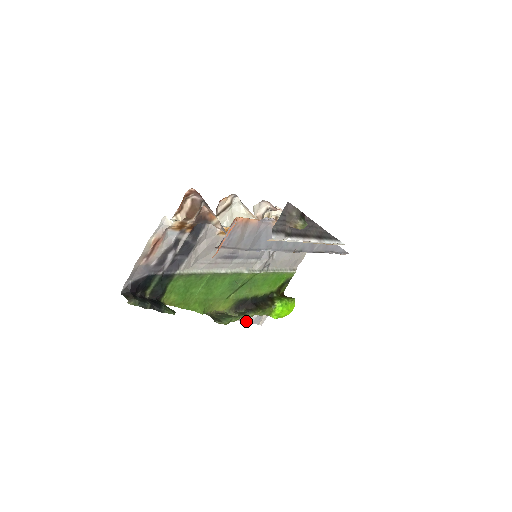
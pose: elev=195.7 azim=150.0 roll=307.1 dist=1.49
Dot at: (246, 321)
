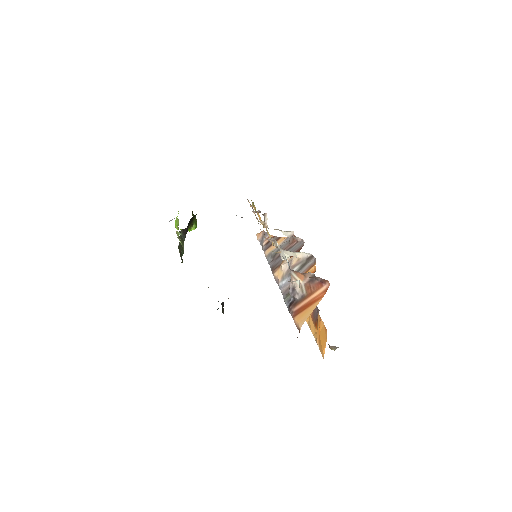
Dot at: occluded
